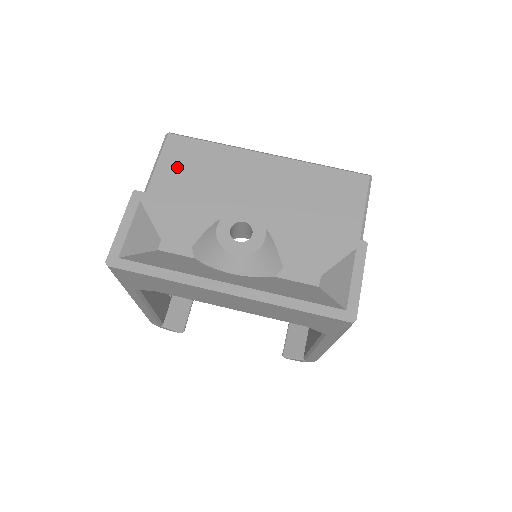
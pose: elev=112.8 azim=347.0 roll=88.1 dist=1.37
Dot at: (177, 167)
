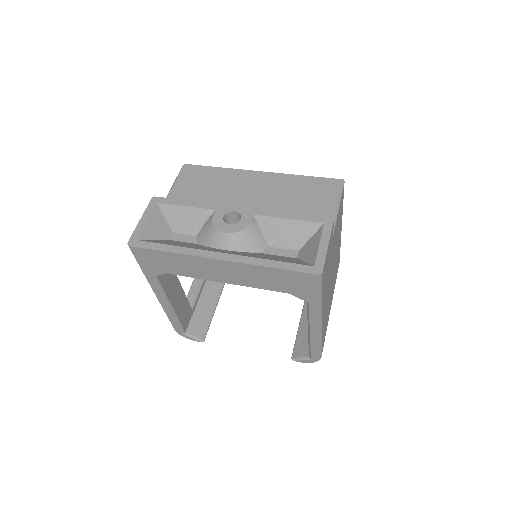
Dot at: (189, 185)
